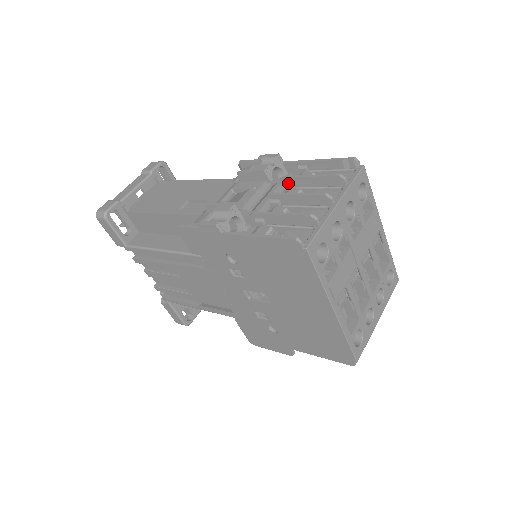
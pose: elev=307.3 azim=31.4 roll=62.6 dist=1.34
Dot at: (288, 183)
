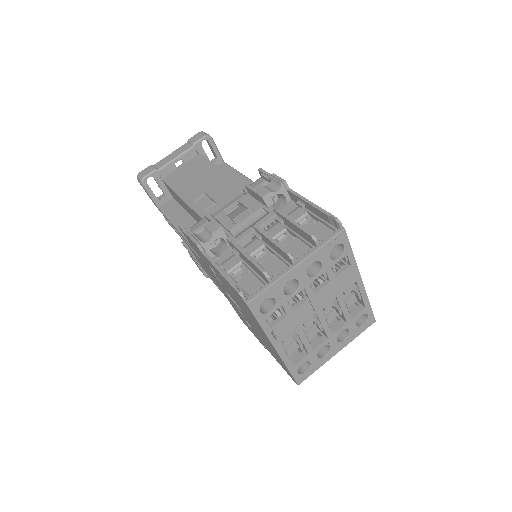
Dot at: (279, 217)
